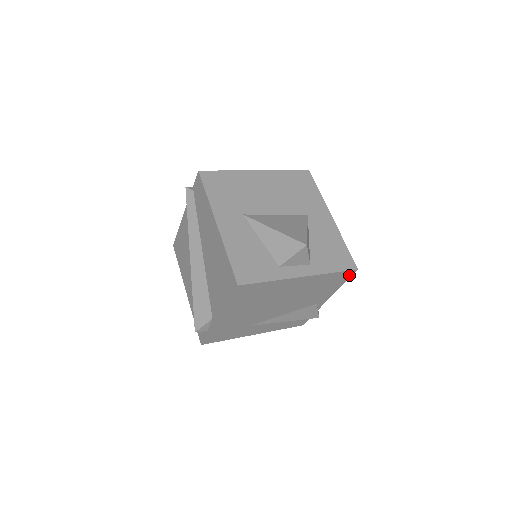
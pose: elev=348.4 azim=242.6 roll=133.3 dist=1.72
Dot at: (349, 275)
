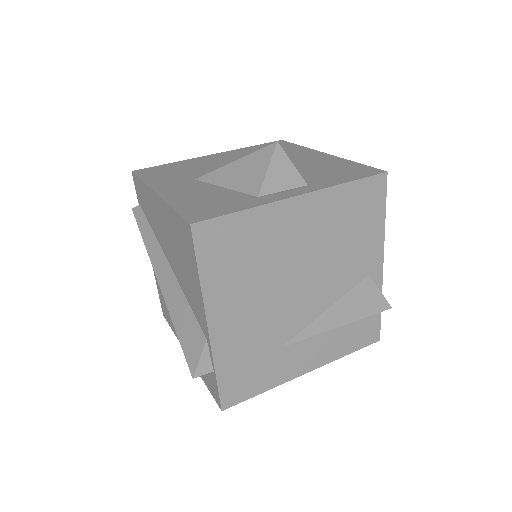
Dot at: (381, 190)
